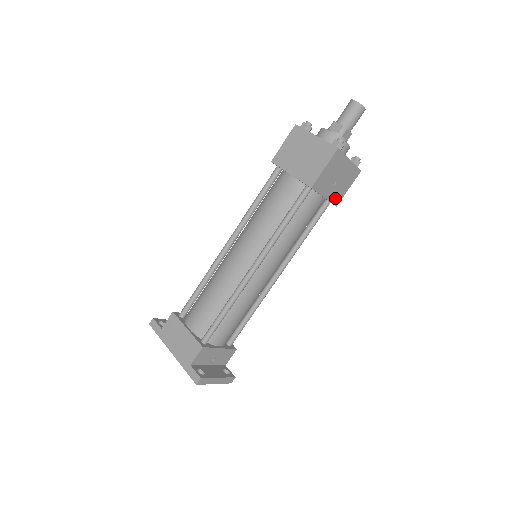
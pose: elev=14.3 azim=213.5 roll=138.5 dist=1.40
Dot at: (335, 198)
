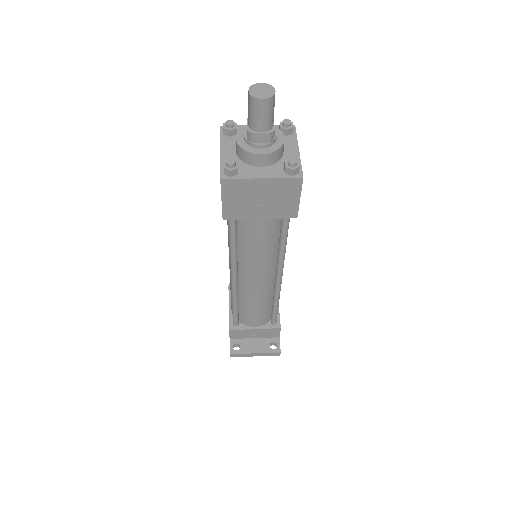
Dot at: (283, 213)
